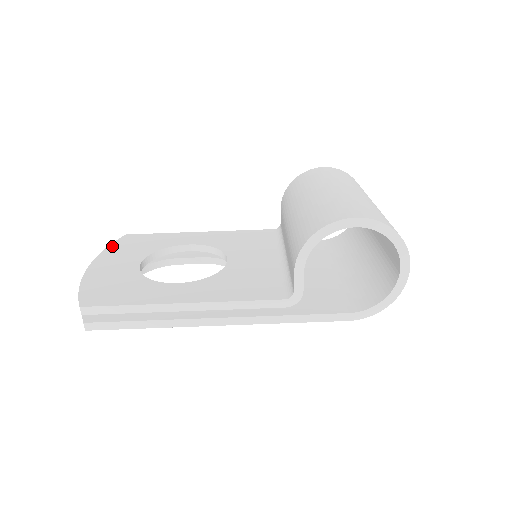
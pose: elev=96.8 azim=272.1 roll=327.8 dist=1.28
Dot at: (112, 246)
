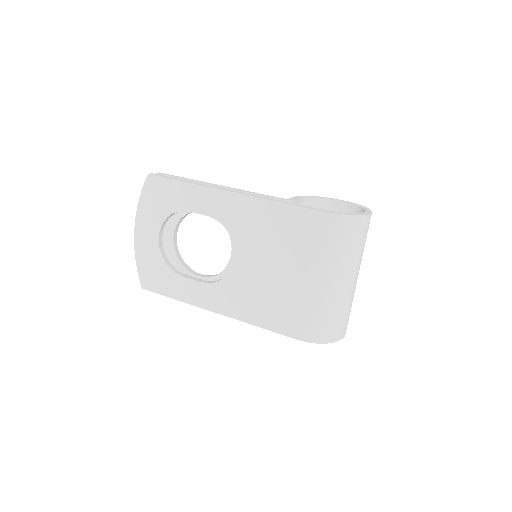
Dot at: occluded
